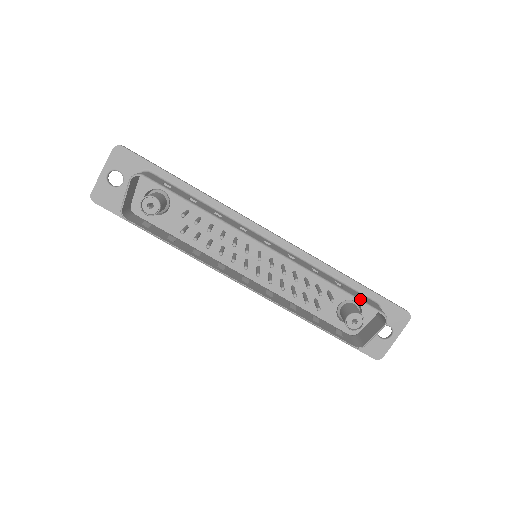
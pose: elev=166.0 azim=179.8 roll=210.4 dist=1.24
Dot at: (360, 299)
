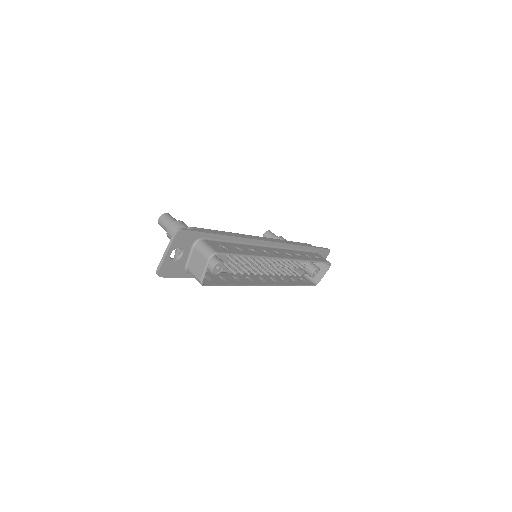
Dot at: (321, 261)
